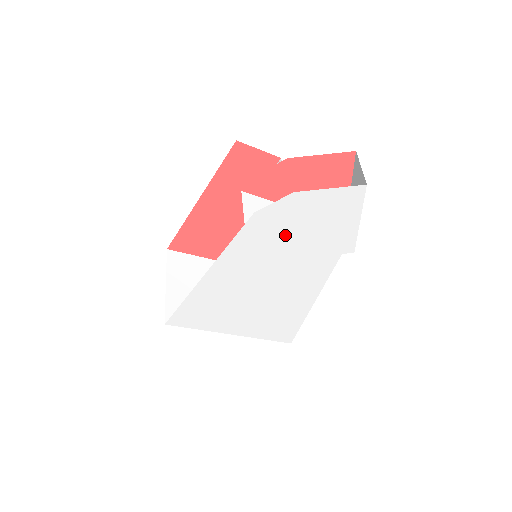
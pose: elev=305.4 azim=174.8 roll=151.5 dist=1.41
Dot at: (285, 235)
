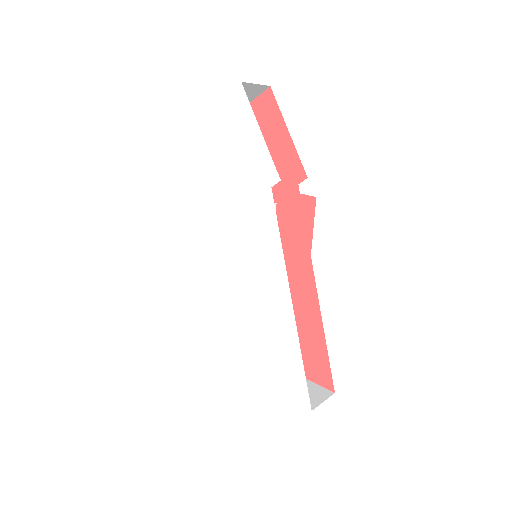
Dot at: (217, 173)
